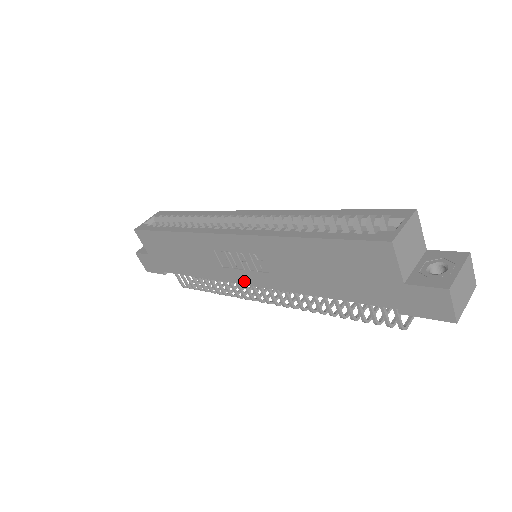
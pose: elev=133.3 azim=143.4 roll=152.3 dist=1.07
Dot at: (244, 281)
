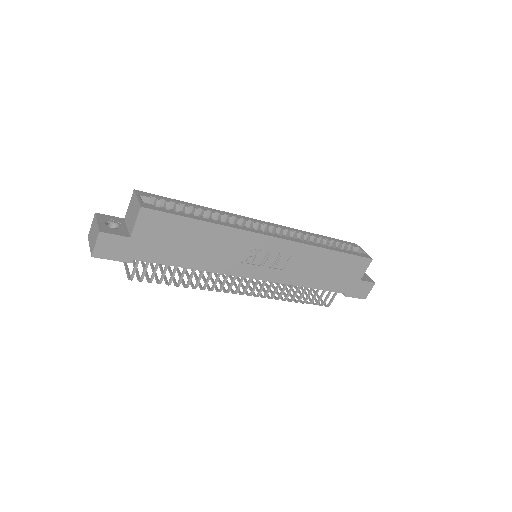
Dot at: (252, 275)
